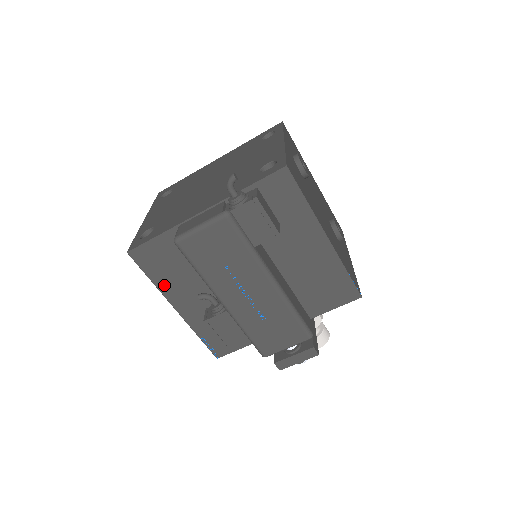
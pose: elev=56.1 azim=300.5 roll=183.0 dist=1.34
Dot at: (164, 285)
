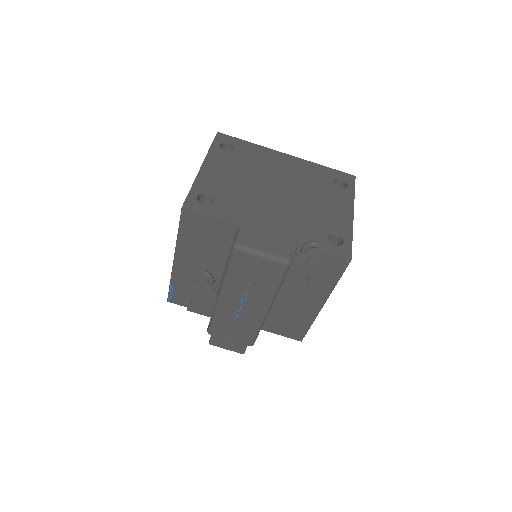
Dot at: (184, 244)
